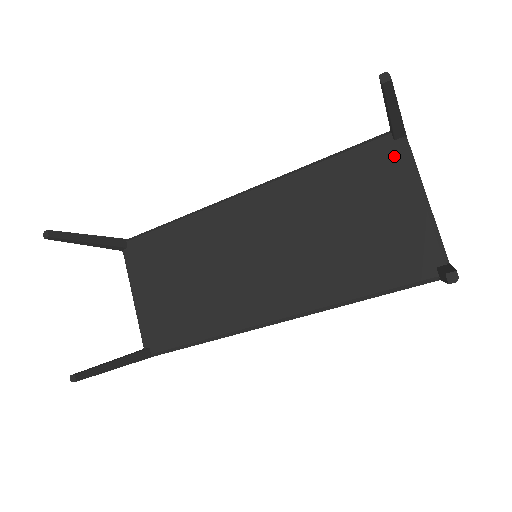
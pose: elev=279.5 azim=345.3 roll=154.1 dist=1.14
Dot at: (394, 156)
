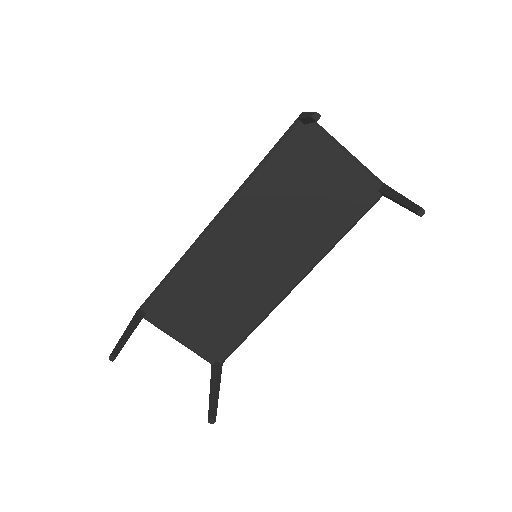
Dot at: (311, 136)
